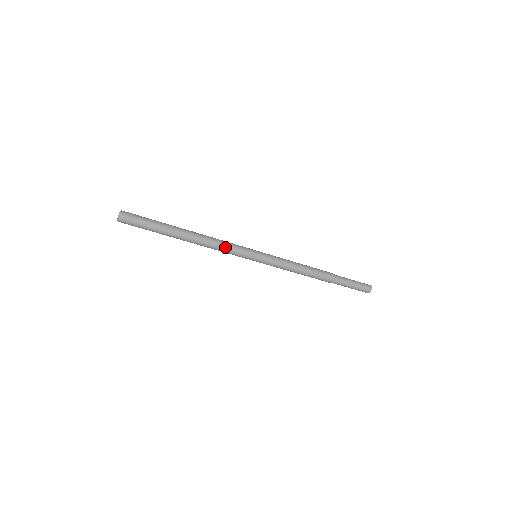
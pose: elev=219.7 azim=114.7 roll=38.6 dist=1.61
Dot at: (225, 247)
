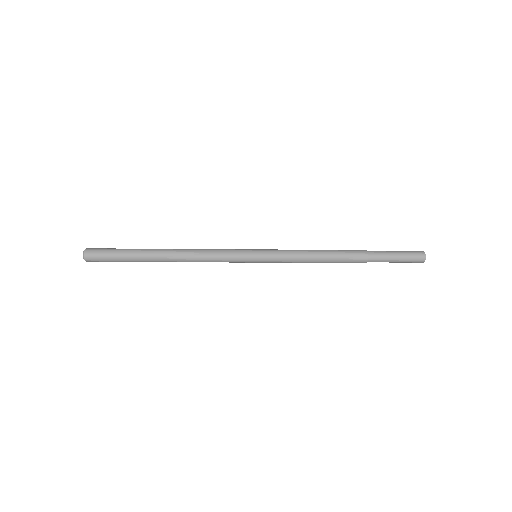
Dot at: (213, 261)
